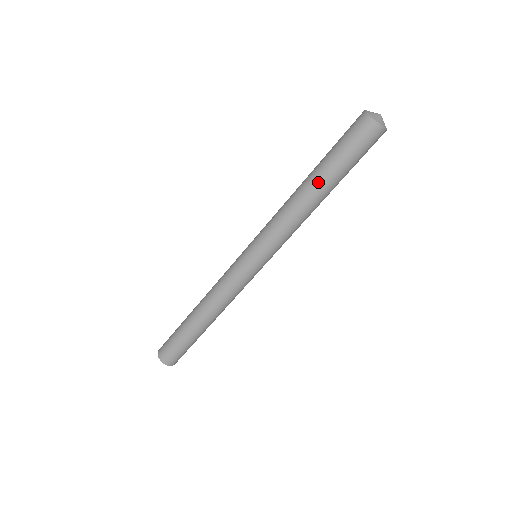
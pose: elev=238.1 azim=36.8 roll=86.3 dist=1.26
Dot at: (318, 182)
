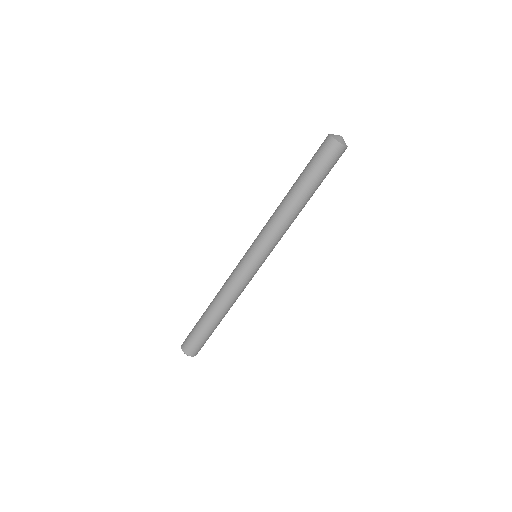
Dot at: (294, 186)
